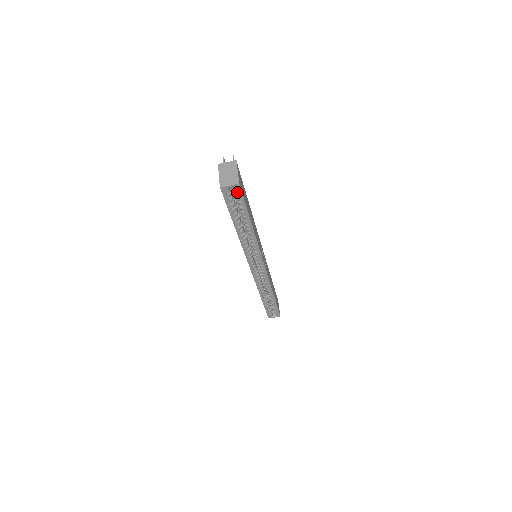
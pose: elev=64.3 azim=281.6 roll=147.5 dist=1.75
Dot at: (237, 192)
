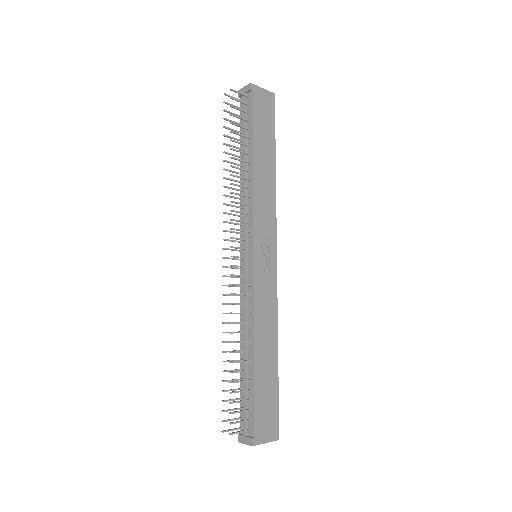
Dot at: (274, 423)
